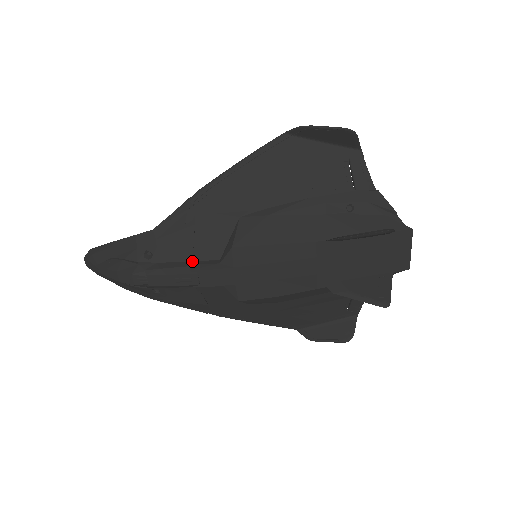
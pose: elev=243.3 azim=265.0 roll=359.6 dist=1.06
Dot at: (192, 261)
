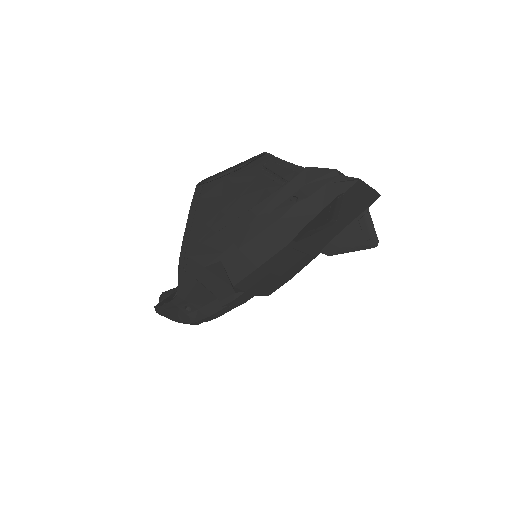
Dot at: (217, 298)
